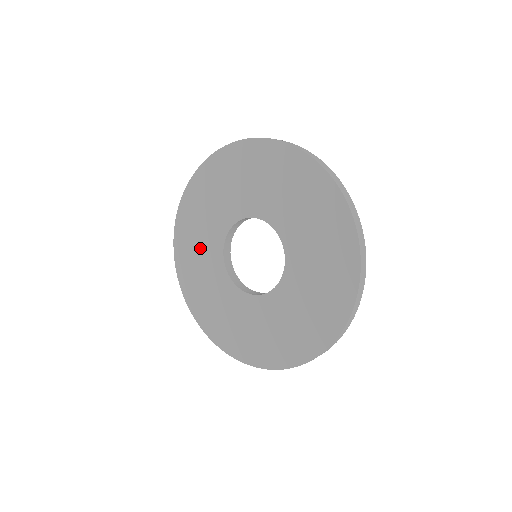
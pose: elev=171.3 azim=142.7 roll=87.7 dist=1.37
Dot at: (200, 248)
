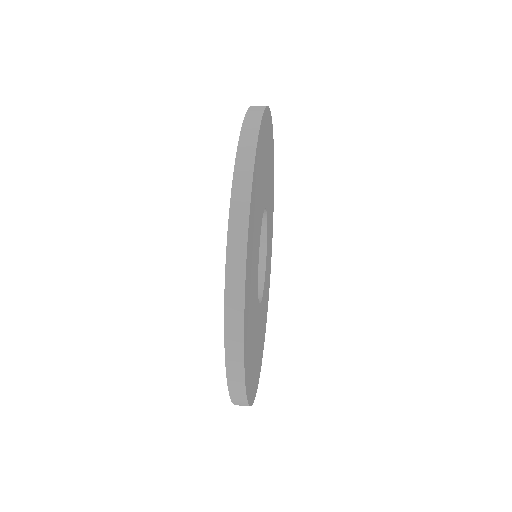
Dot at: occluded
